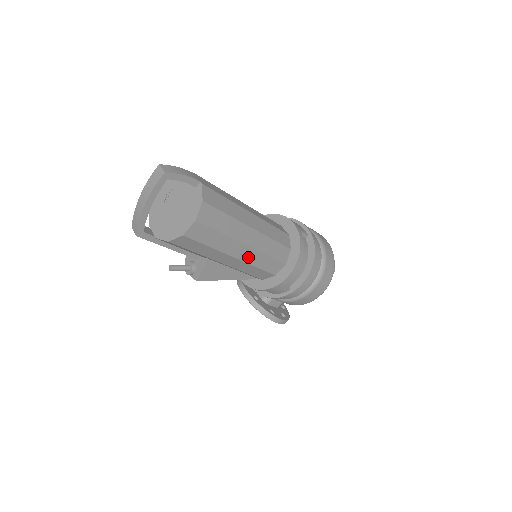
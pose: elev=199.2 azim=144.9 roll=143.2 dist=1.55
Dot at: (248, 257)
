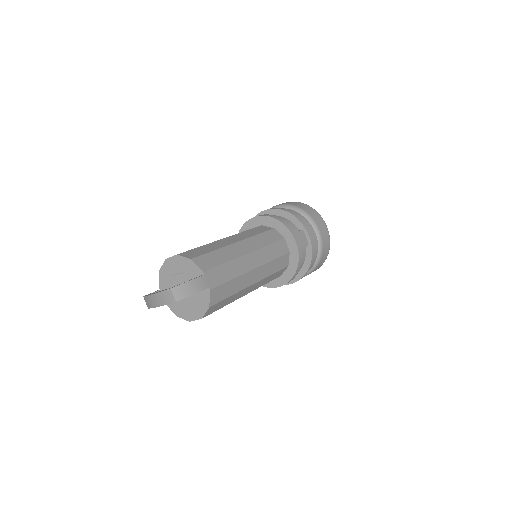
Dot at: occluded
